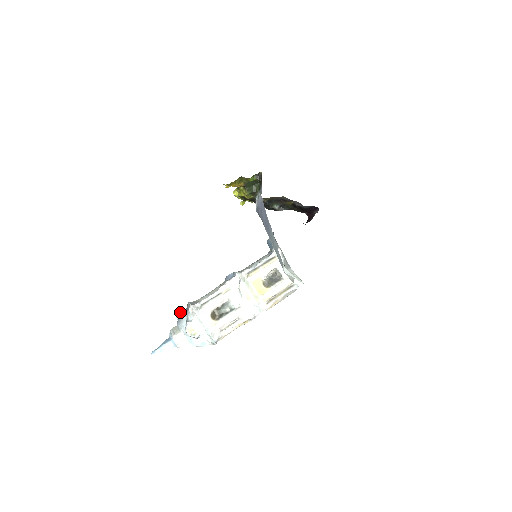
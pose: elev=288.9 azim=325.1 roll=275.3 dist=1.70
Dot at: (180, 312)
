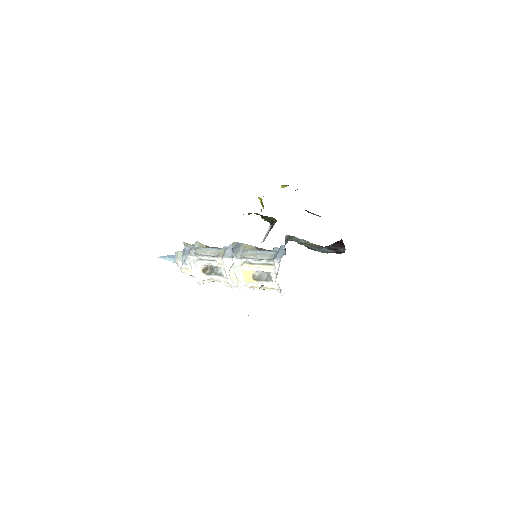
Dot at: (185, 248)
